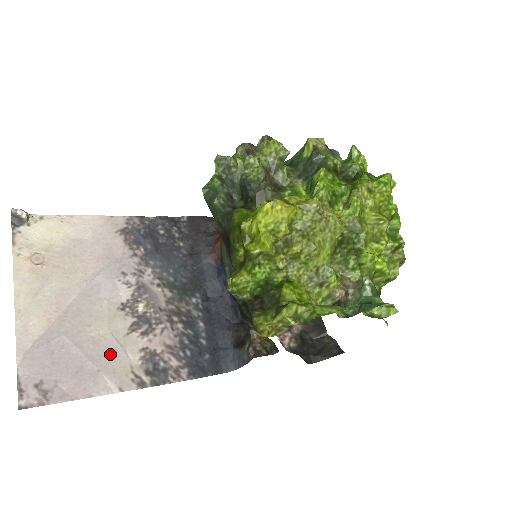
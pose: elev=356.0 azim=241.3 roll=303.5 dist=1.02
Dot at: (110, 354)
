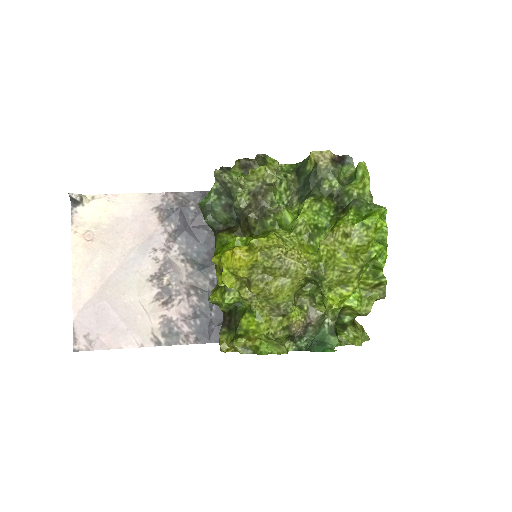
Dot at: (137, 318)
